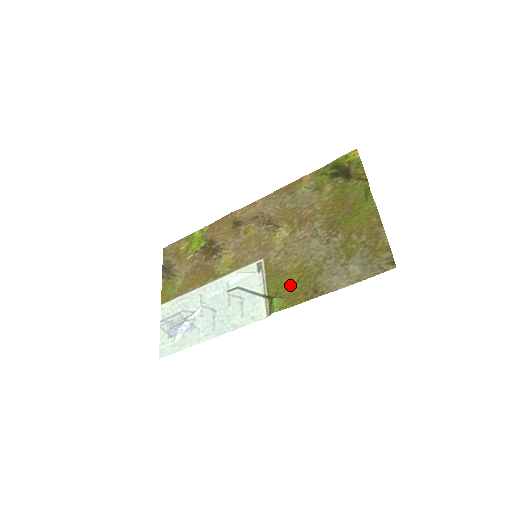
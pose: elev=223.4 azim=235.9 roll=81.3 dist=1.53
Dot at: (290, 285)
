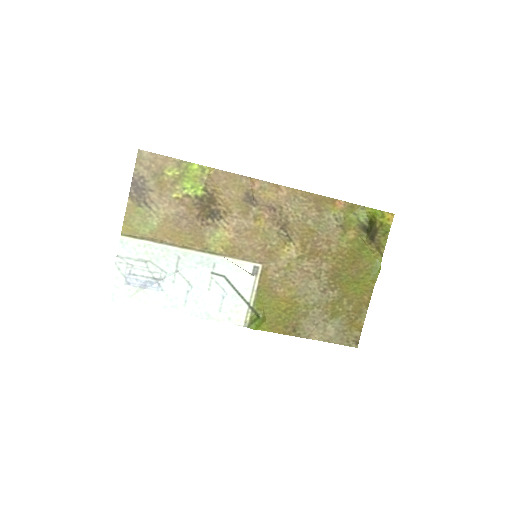
Dot at: (276, 311)
